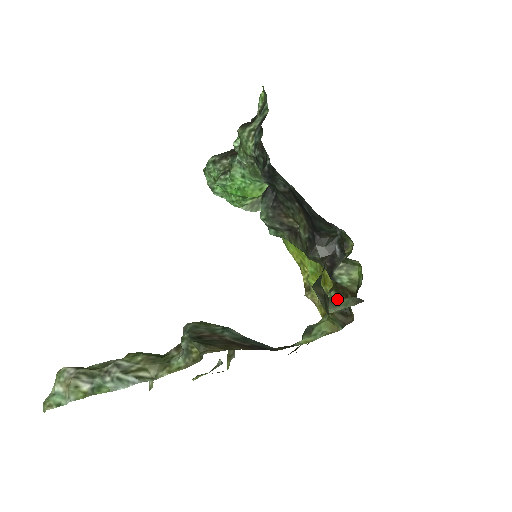
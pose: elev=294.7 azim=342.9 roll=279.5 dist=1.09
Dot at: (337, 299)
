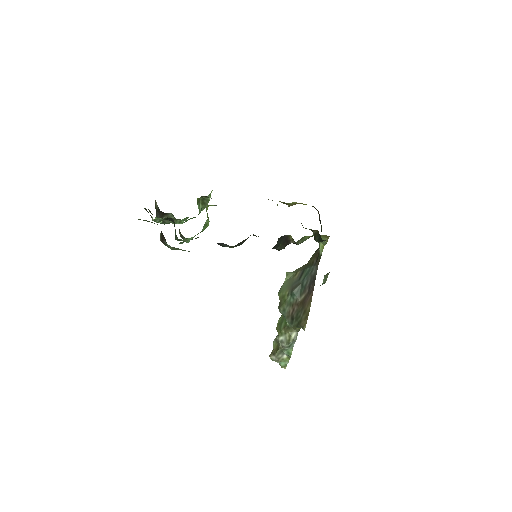
Dot at: (311, 230)
